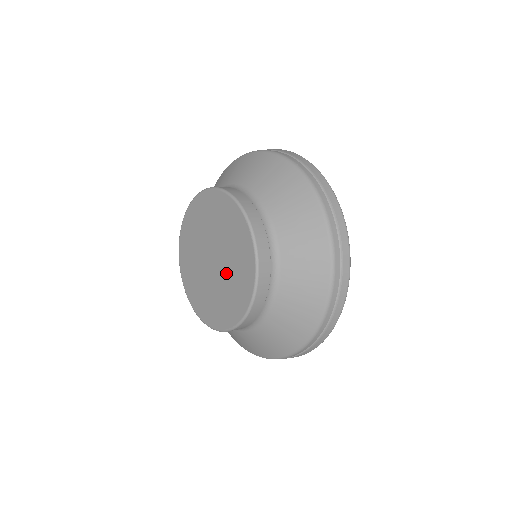
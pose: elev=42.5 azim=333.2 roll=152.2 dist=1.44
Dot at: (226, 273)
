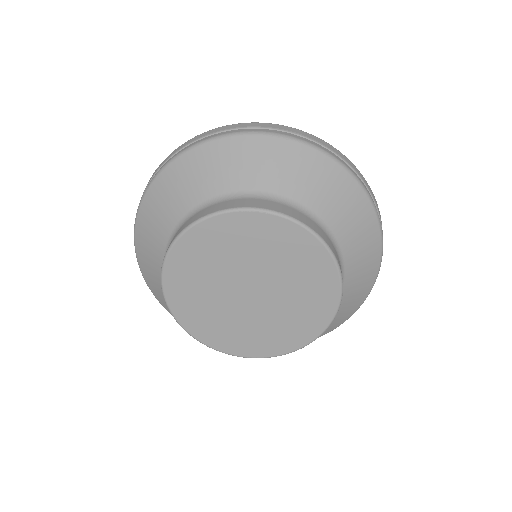
Dot at: (277, 276)
